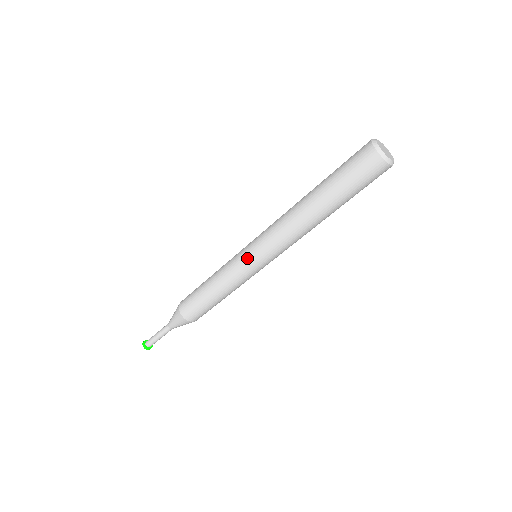
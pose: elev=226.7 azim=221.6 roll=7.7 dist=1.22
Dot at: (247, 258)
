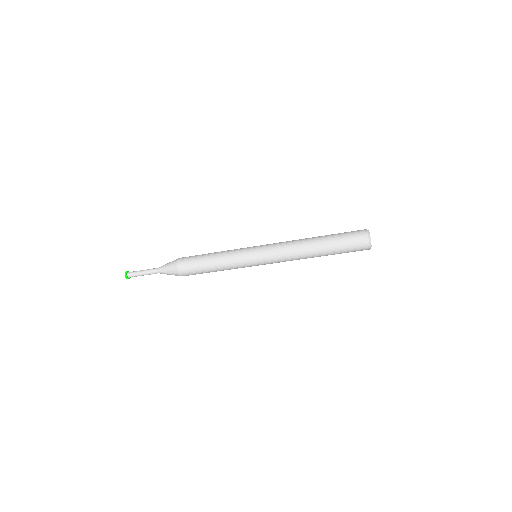
Dot at: (253, 249)
